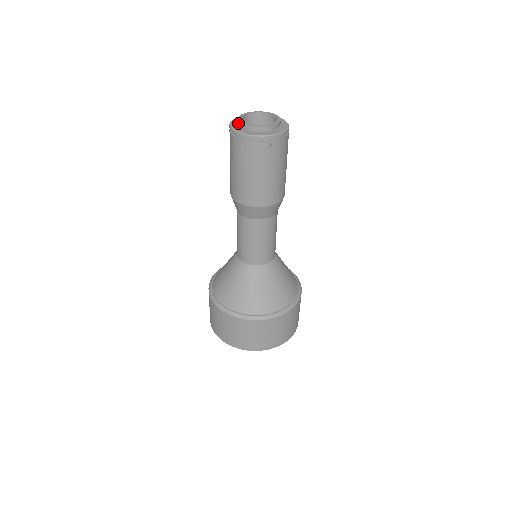
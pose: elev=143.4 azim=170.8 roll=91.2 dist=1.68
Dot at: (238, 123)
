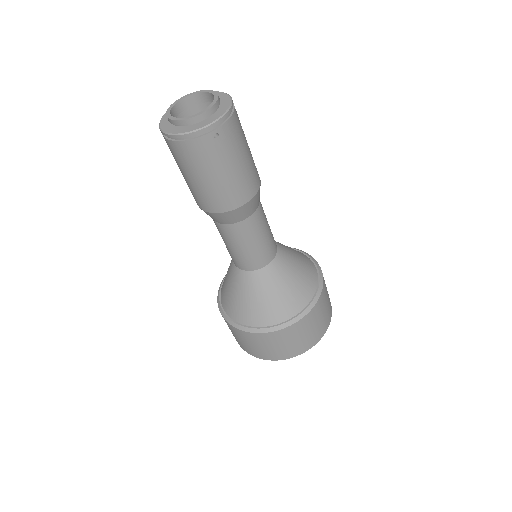
Dot at: (168, 121)
